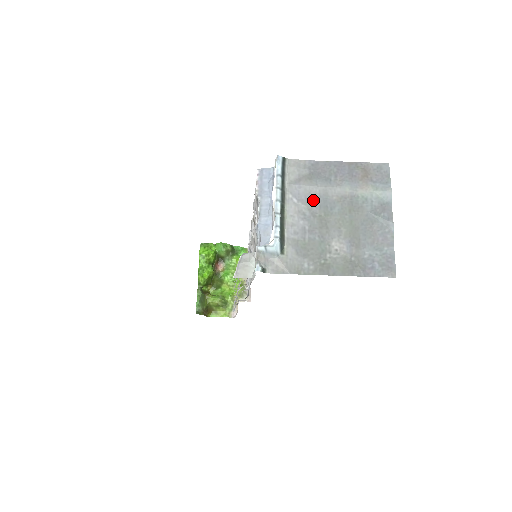
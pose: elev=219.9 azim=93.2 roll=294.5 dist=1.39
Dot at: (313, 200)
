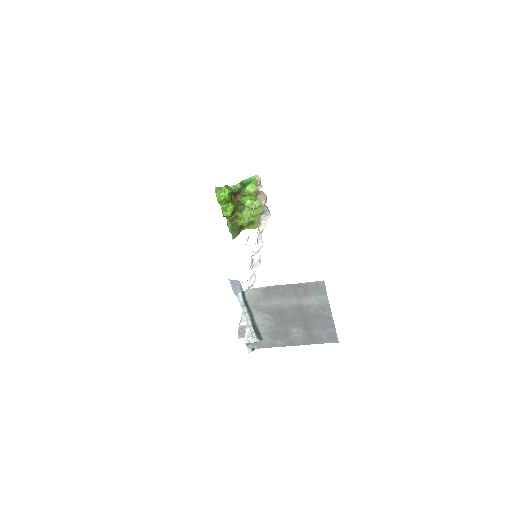
Dot at: (272, 311)
